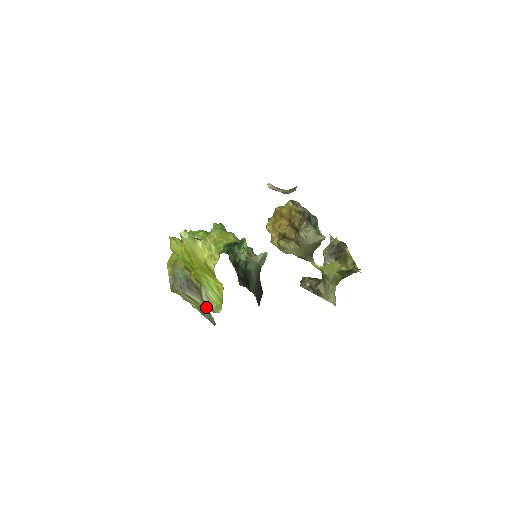
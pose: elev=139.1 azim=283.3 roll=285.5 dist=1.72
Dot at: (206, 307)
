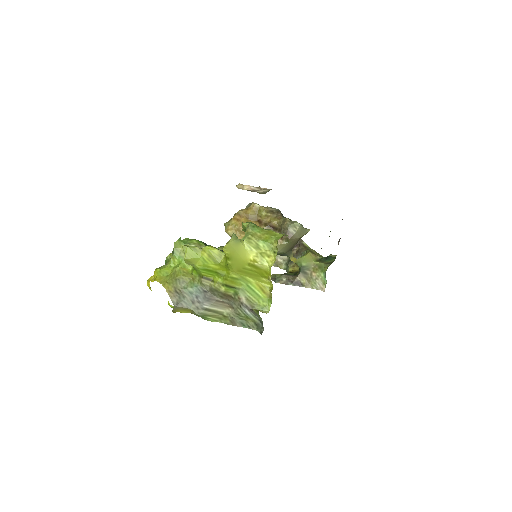
Dot at: (256, 310)
